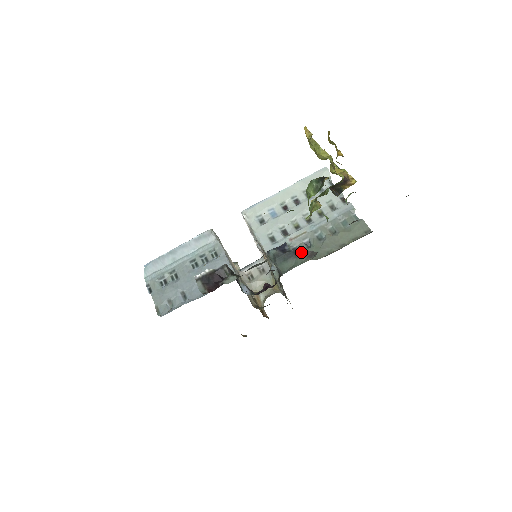
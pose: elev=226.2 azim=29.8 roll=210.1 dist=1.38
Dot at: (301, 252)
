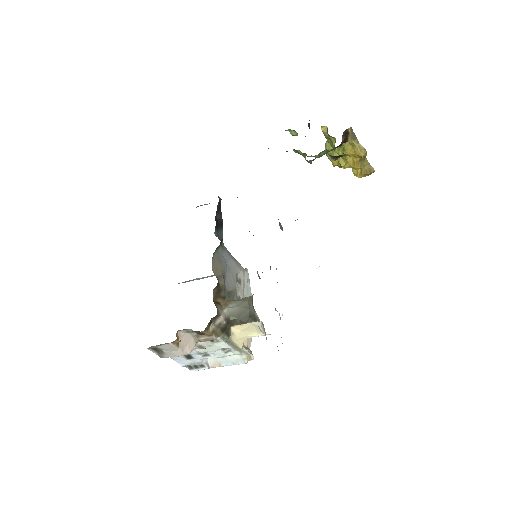
Dot at: occluded
